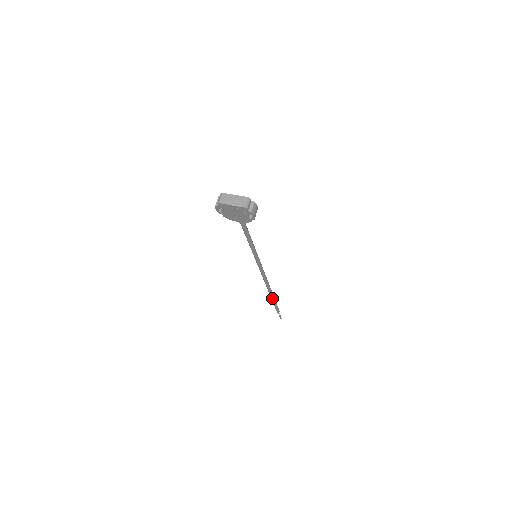
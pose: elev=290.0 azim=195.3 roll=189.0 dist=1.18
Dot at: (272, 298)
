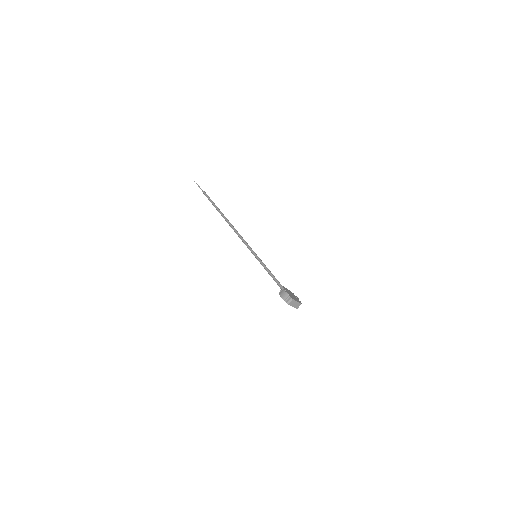
Dot at: (219, 212)
